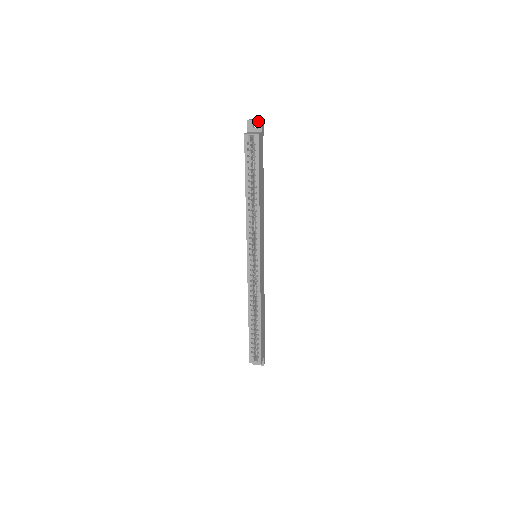
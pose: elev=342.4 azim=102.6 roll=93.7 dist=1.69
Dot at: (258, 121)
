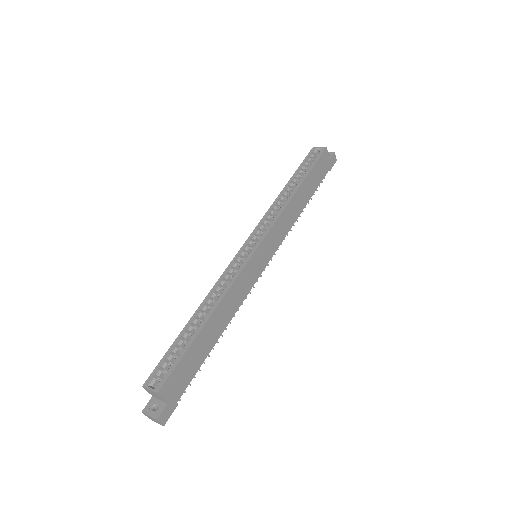
Dot at: (331, 153)
